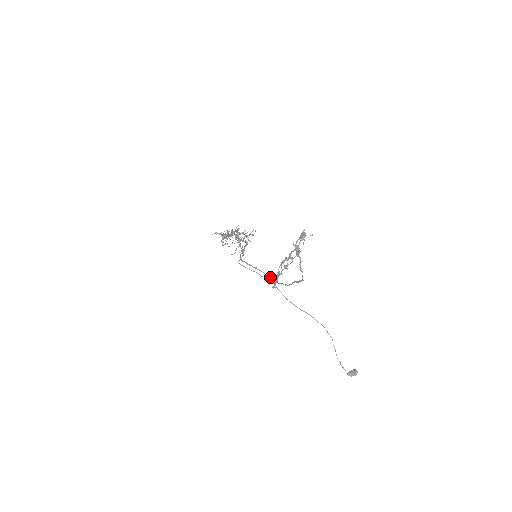
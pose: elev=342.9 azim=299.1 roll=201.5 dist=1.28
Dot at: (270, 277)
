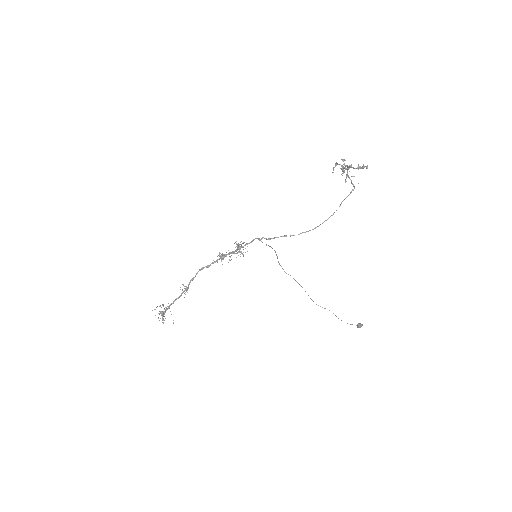
Dot at: (304, 232)
